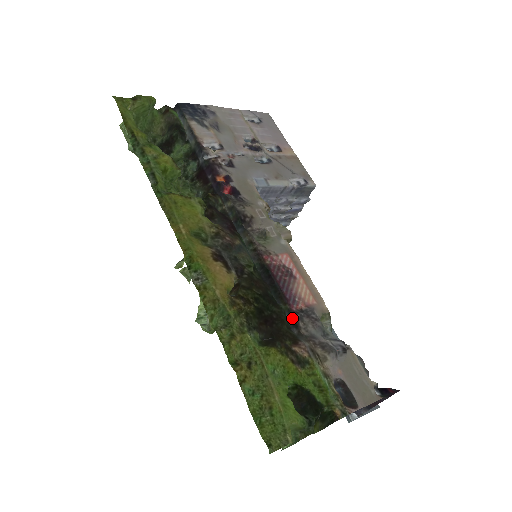
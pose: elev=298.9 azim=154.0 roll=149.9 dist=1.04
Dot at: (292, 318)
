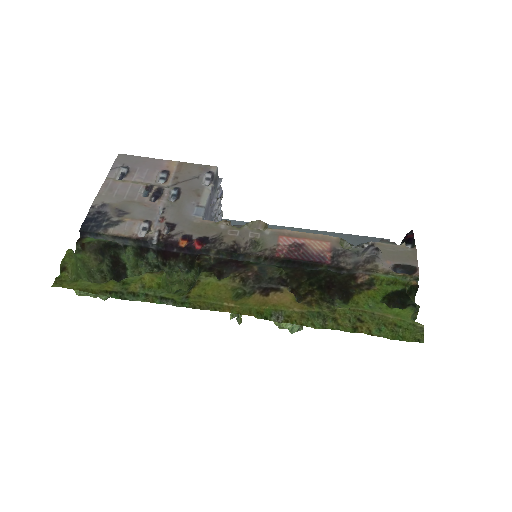
Dot at: (335, 268)
